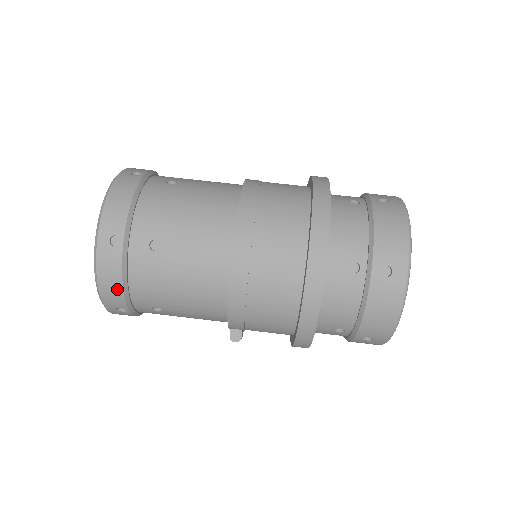
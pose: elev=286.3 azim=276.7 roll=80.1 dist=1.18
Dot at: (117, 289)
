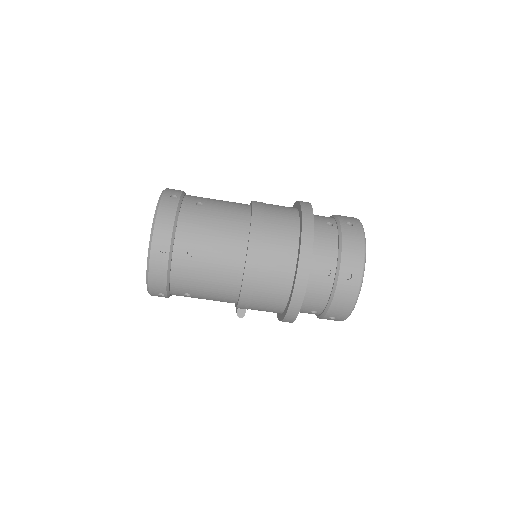
Dot at: (162, 282)
